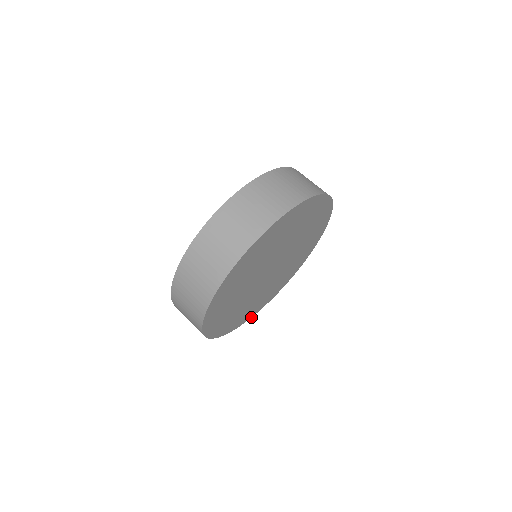
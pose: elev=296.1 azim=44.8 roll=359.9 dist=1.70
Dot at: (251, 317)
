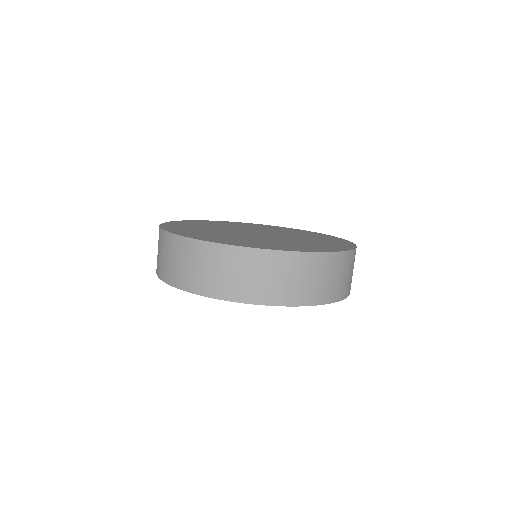
Dot at: occluded
